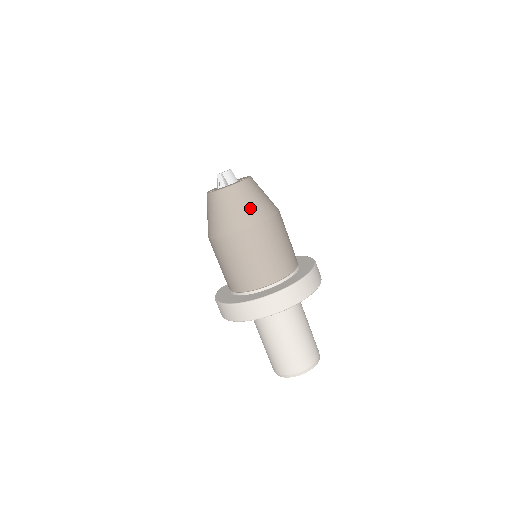
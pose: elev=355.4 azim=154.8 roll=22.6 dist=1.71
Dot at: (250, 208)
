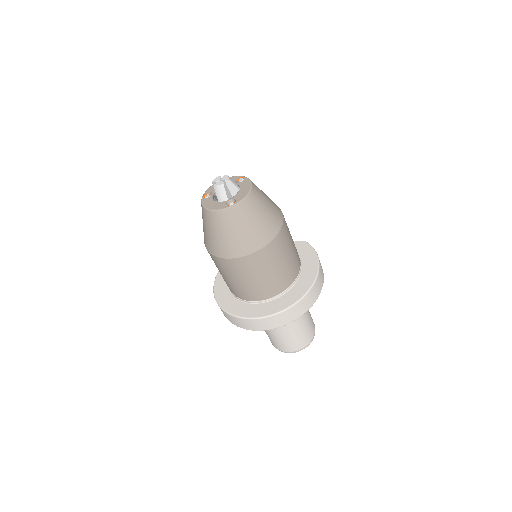
Dot at: (226, 240)
